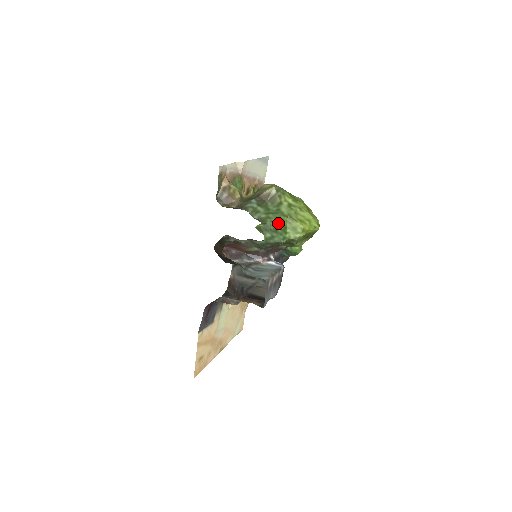
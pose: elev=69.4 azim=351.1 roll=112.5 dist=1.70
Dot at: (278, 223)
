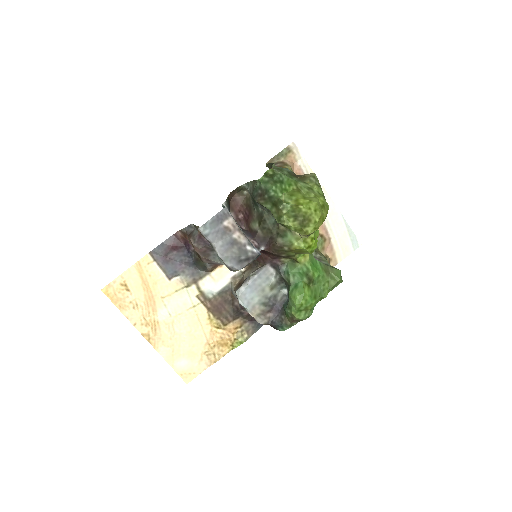
Dot at: (284, 181)
